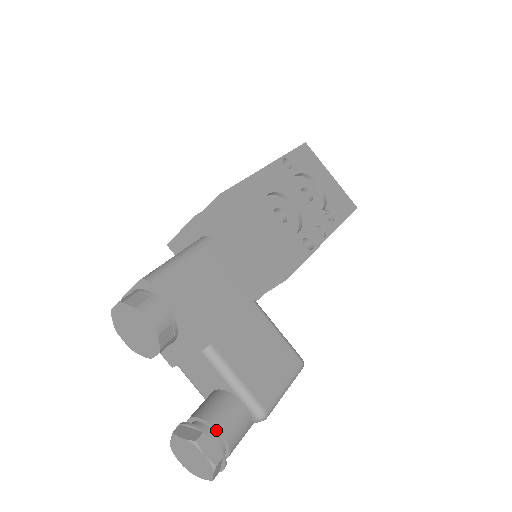
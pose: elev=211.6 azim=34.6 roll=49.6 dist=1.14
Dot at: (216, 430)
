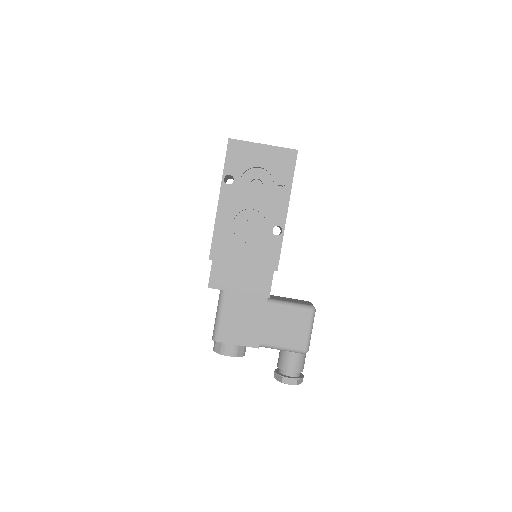
Dot at: (288, 371)
